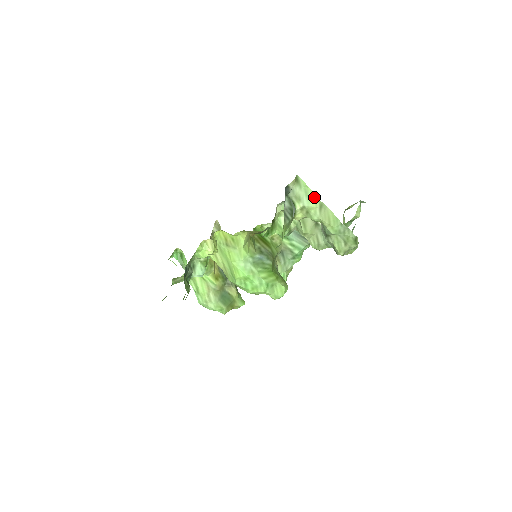
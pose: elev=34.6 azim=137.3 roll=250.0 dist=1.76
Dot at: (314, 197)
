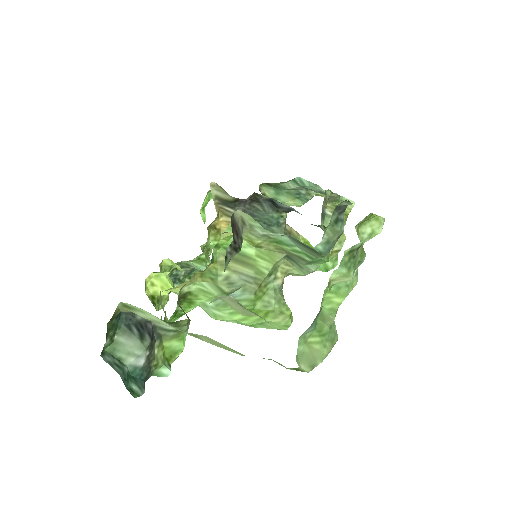
Dot at: (172, 326)
